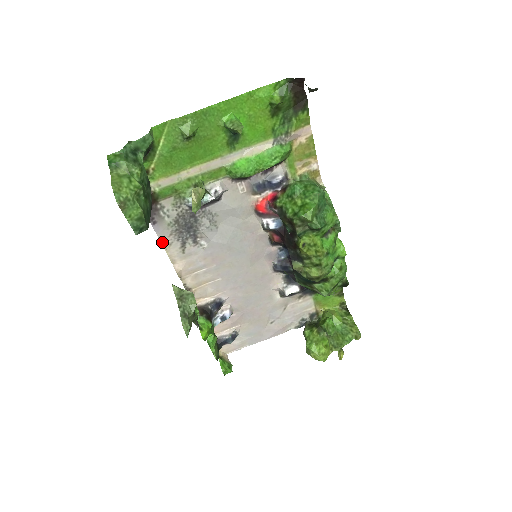
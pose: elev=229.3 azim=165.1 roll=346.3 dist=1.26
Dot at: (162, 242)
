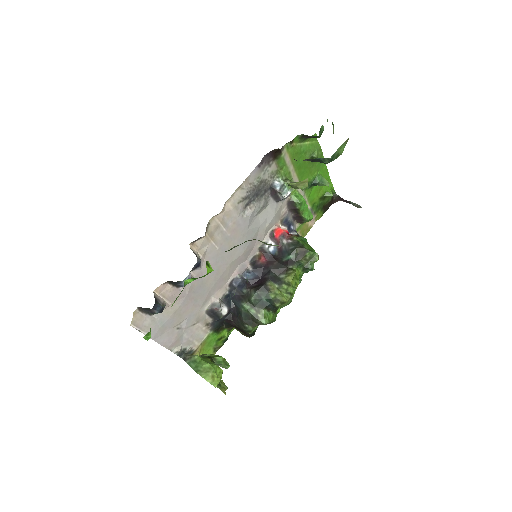
Dot at: (245, 181)
